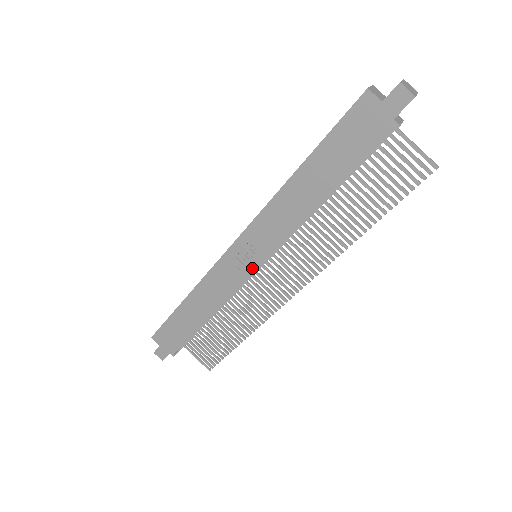
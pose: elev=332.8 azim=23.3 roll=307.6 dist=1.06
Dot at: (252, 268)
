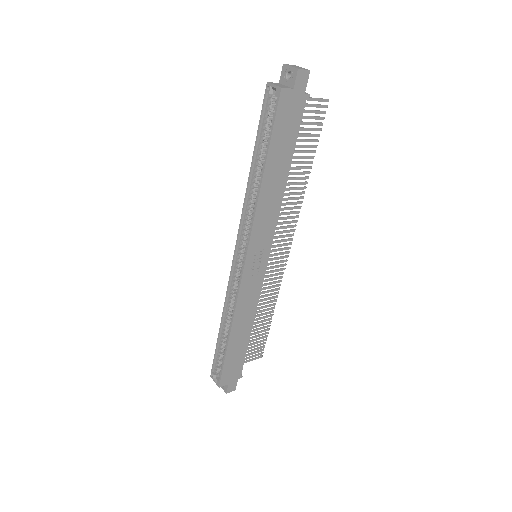
Dot at: (265, 264)
